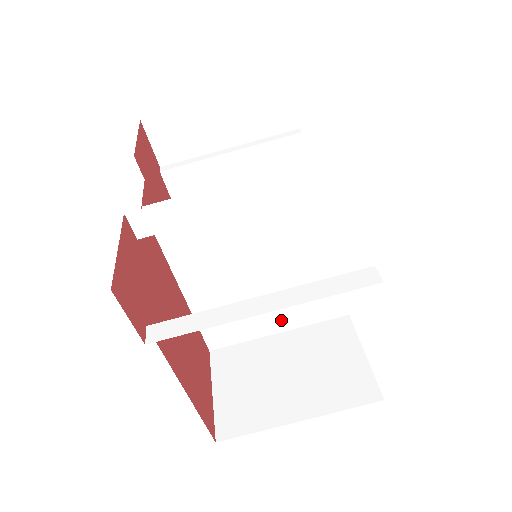
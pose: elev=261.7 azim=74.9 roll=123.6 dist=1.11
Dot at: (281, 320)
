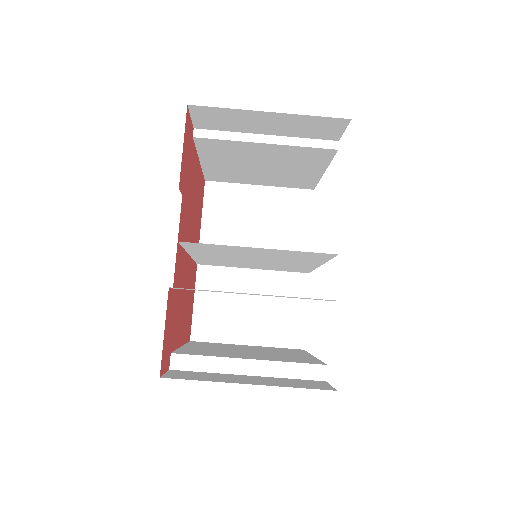
Dot at: (258, 267)
